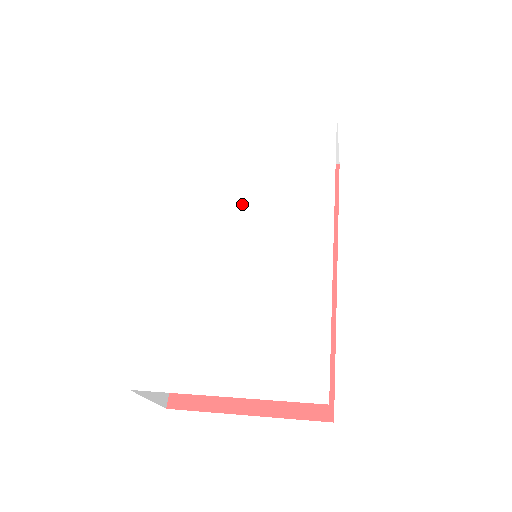
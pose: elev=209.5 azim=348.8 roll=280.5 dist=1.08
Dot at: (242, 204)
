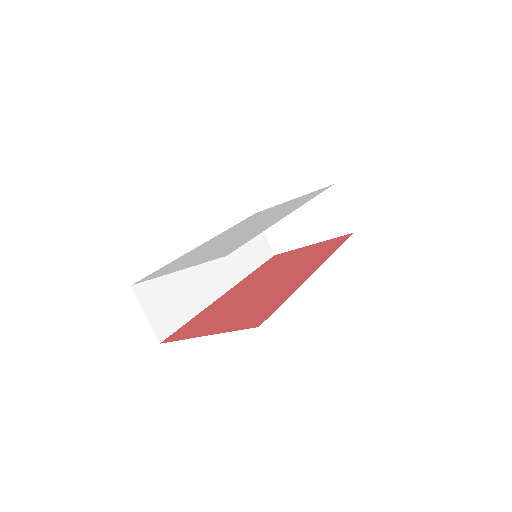
Dot at: occluded
